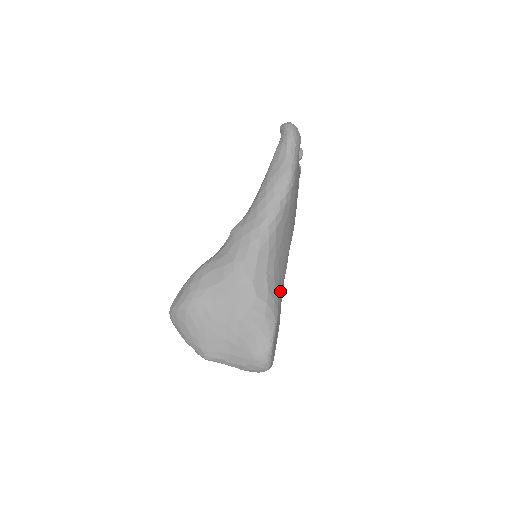
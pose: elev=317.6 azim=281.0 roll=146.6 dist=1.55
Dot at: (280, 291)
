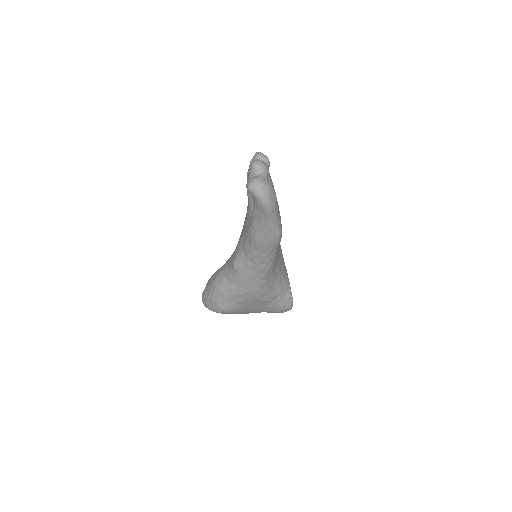
Dot at: (284, 266)
